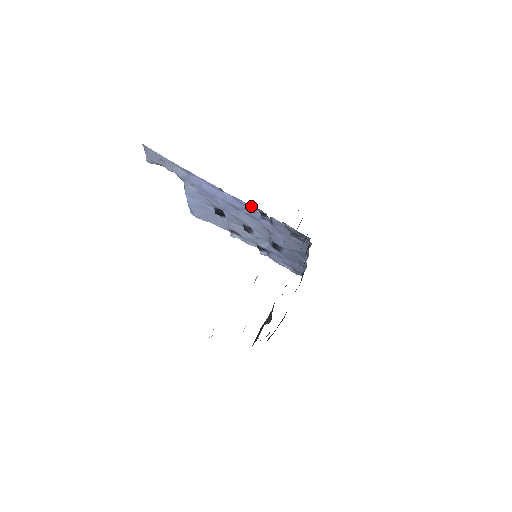
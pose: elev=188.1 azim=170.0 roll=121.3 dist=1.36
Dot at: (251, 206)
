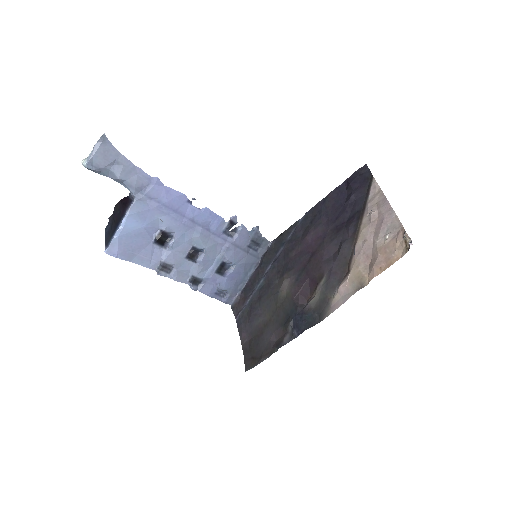
Dot at: (221, 217)
